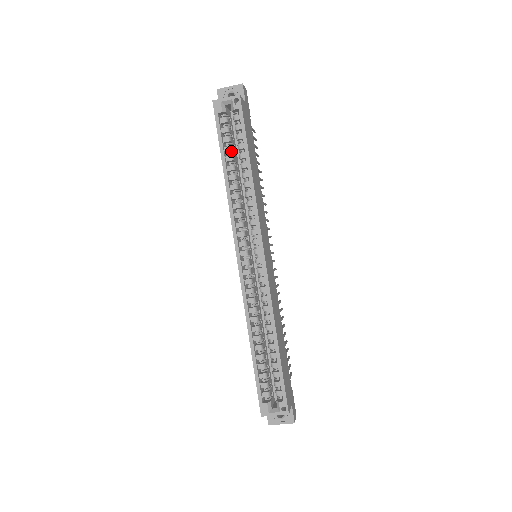
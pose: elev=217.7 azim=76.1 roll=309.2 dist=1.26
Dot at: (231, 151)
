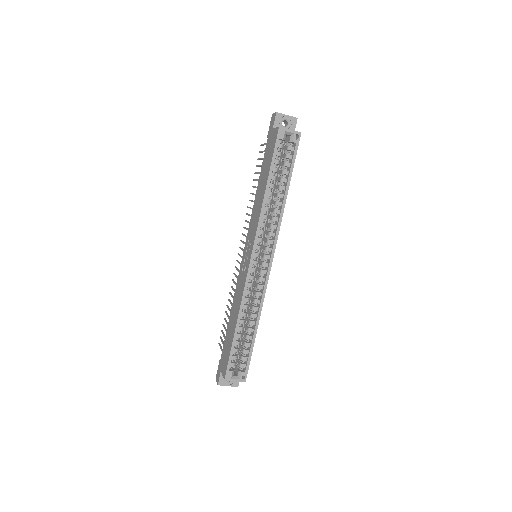
Dot at: (276, 172)
